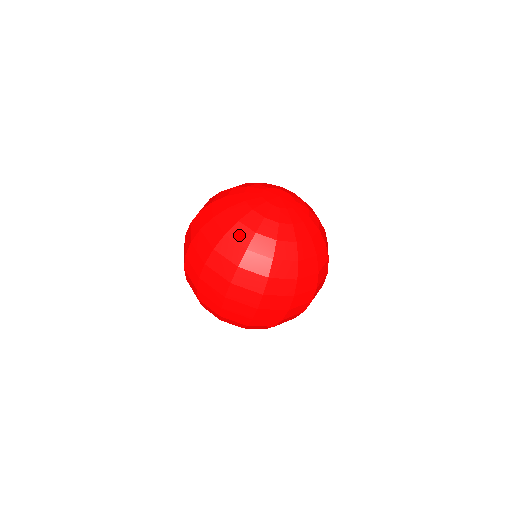
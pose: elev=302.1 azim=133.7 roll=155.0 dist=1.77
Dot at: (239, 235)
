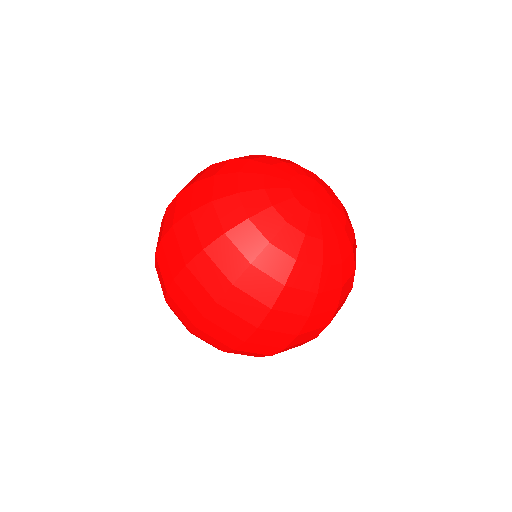
Dot at: (245, 240)
